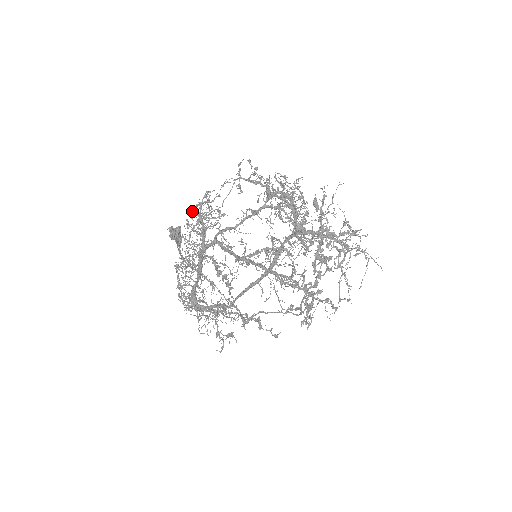
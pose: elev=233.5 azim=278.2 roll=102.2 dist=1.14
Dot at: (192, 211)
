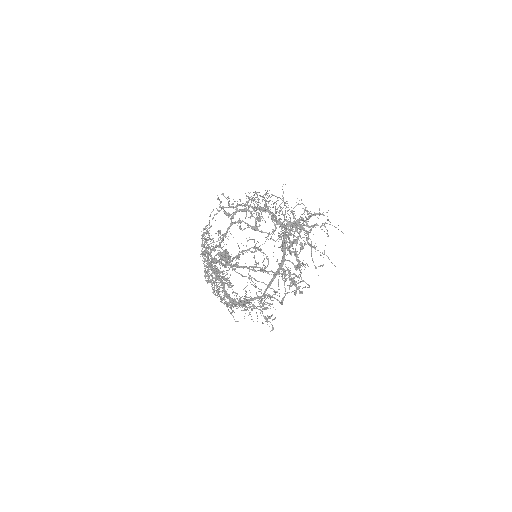
Dot at: occluded
